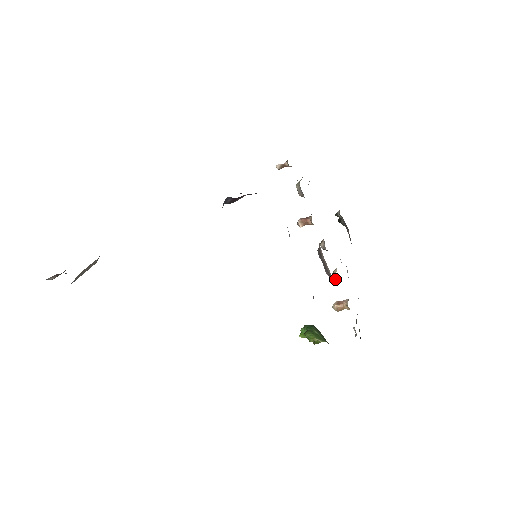
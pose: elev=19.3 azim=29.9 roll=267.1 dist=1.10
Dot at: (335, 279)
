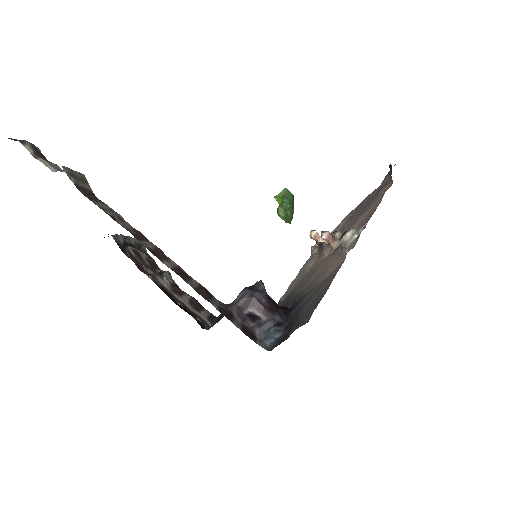
Dot at: occluded
